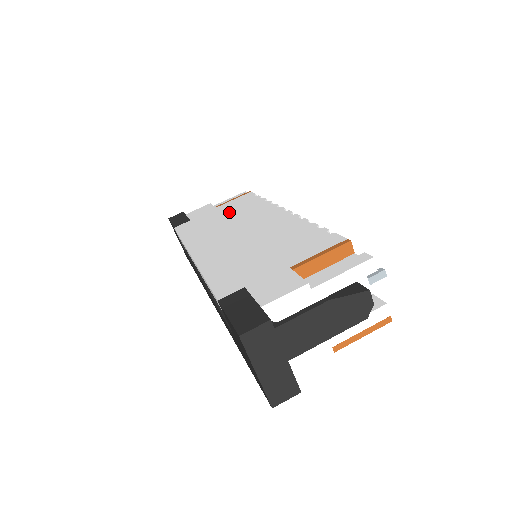
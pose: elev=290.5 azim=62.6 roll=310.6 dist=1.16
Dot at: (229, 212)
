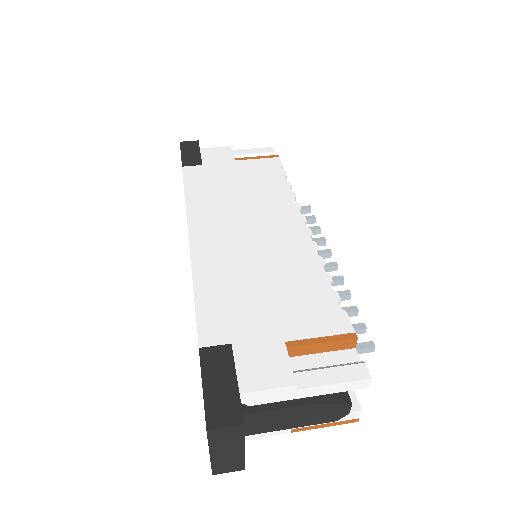
Dot at: (247, 182)
